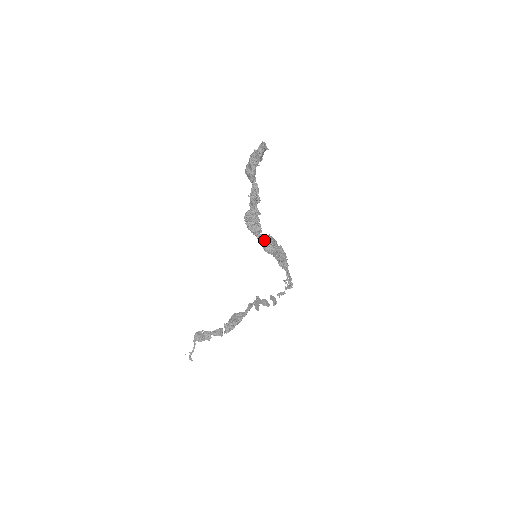
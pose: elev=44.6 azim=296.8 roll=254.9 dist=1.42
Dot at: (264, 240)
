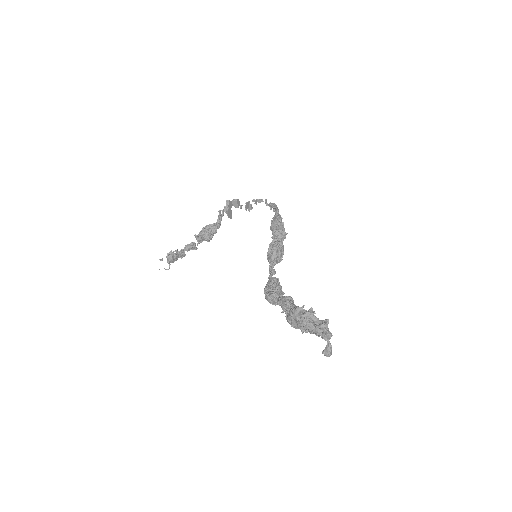
Dot at: (273, 262)
